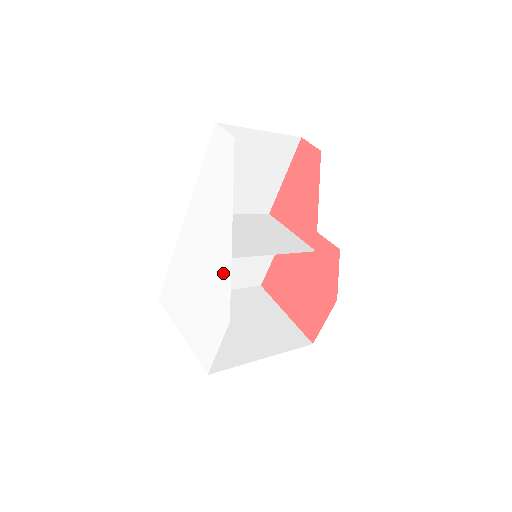
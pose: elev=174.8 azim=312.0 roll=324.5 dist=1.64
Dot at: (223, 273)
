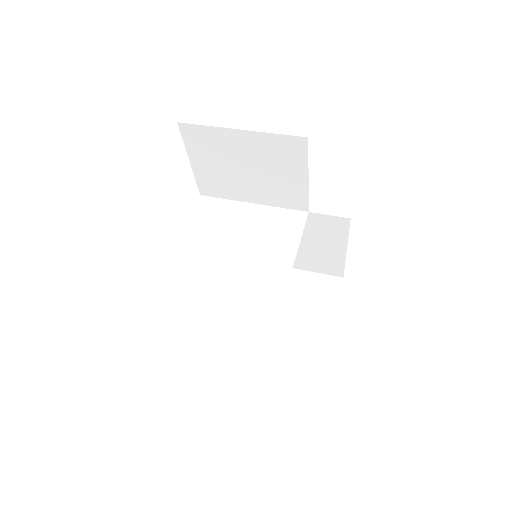
Dot at: occluded
